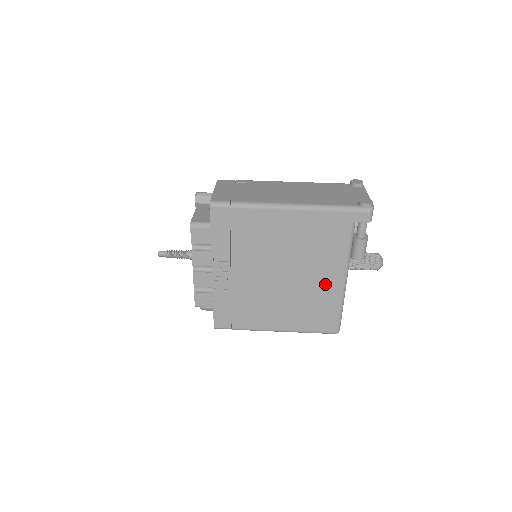
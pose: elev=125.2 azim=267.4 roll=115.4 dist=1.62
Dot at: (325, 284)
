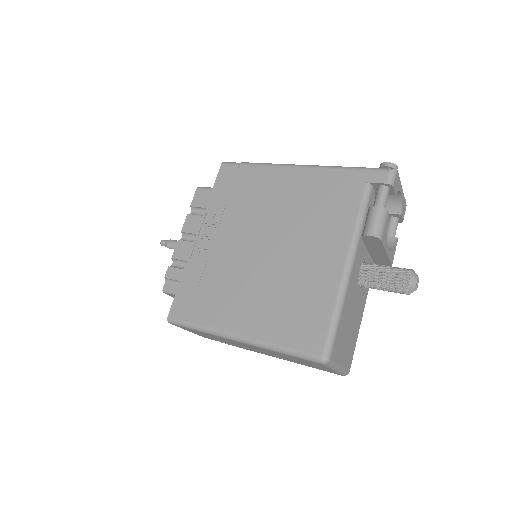
Dot at: (320, 266)
